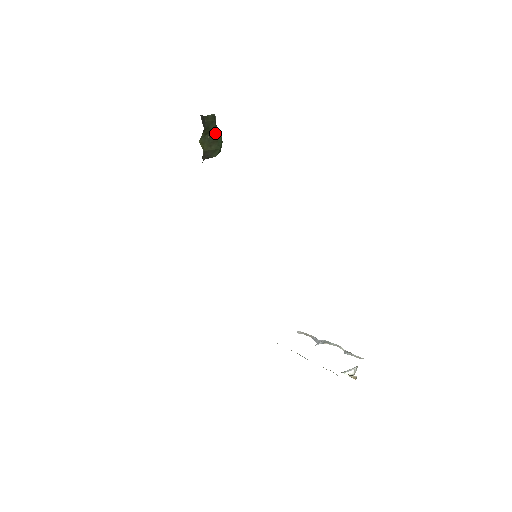
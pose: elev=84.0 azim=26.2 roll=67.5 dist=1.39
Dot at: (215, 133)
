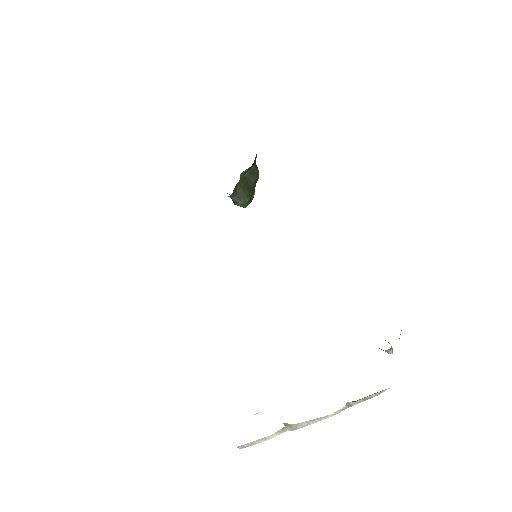
Dot at: (253, 185)
